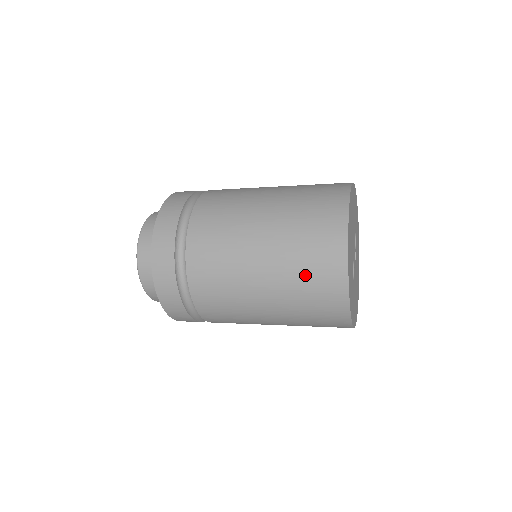
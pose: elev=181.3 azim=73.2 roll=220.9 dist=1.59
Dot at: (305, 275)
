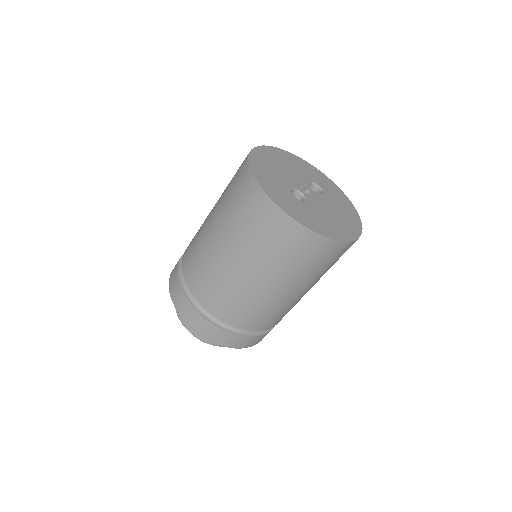
Dot at: (236, 208)
